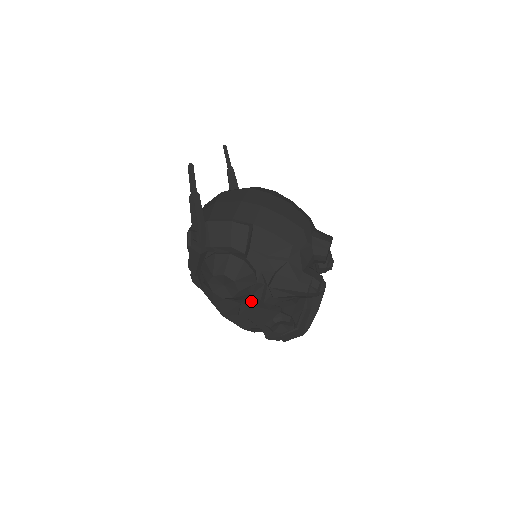
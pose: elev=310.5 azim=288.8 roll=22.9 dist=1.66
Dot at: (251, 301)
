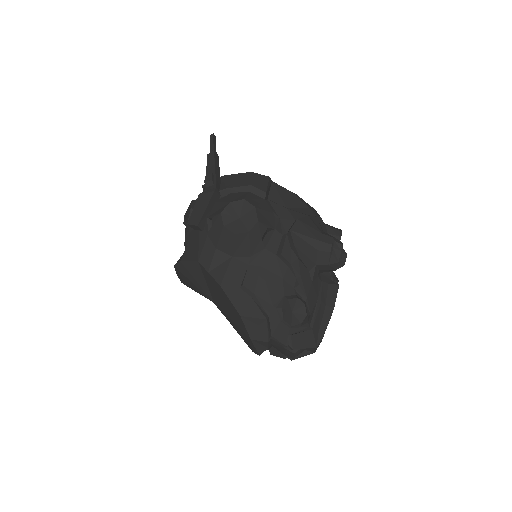
Dot at: (263, 259)
